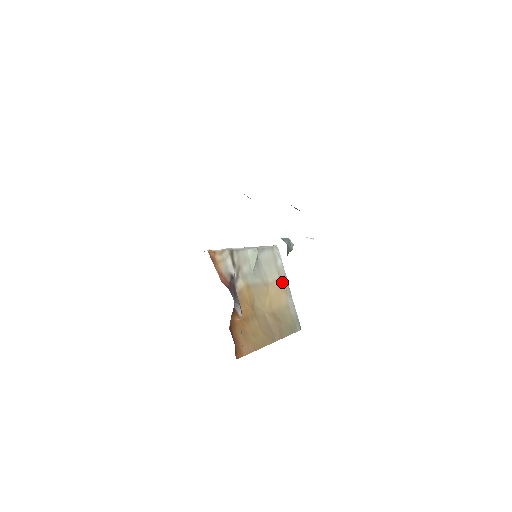
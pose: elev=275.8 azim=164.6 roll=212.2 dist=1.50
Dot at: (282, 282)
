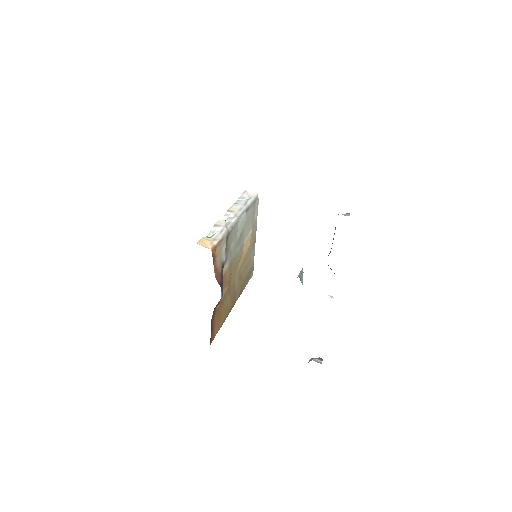
Dot at: (253, 236)
